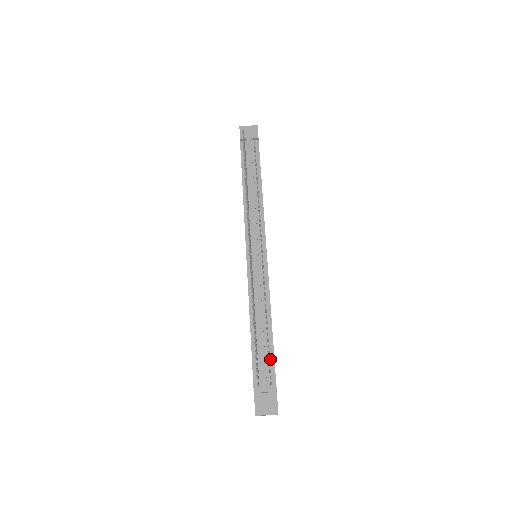
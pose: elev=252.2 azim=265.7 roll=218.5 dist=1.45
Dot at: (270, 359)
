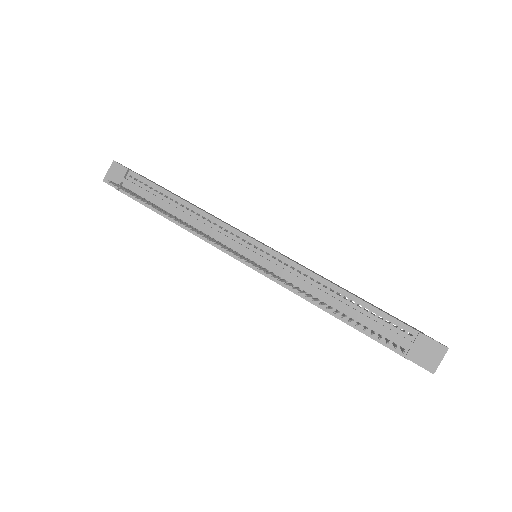
Dot at: (382, 317)
